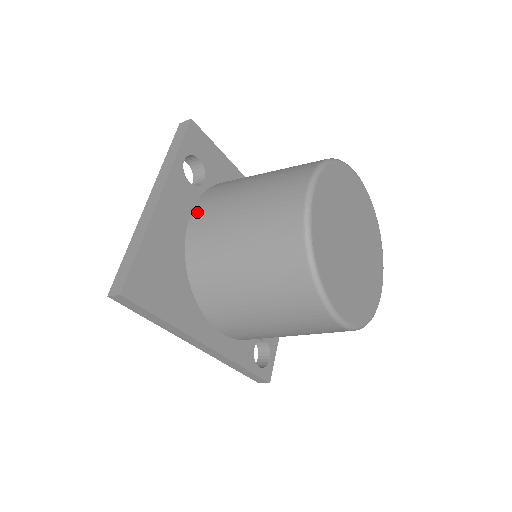
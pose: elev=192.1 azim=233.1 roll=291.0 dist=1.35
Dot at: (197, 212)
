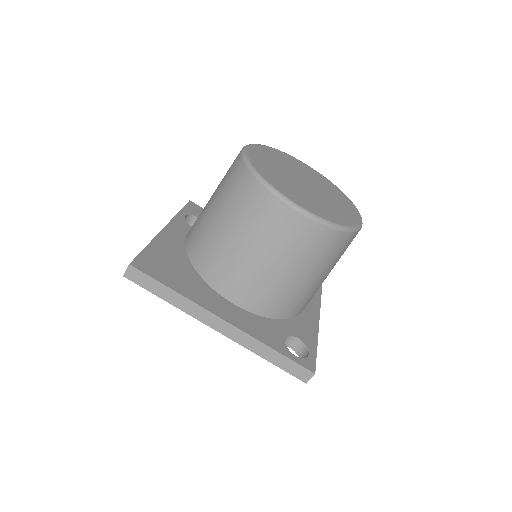
Dot at: occluded
